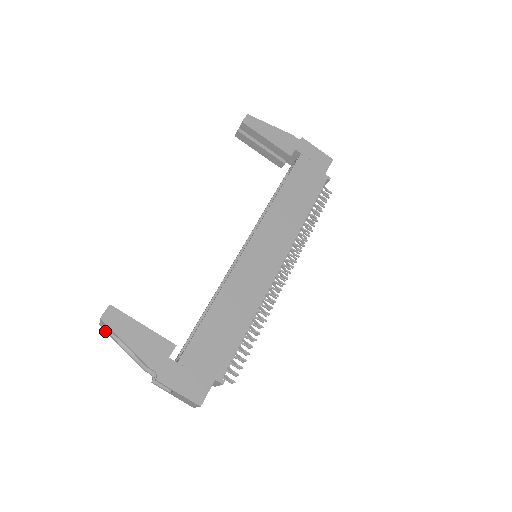
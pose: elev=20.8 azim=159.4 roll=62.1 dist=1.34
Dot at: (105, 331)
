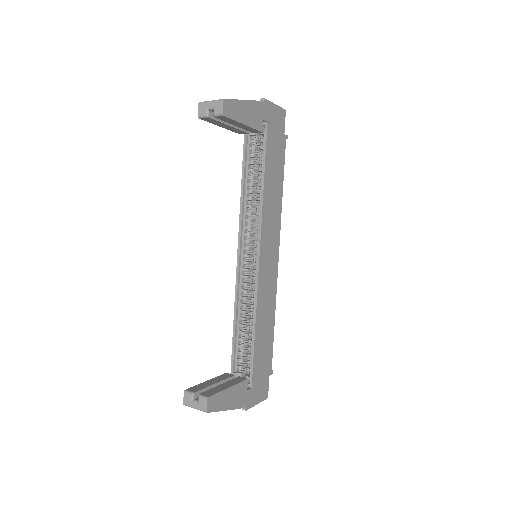
Dot at: occluded
